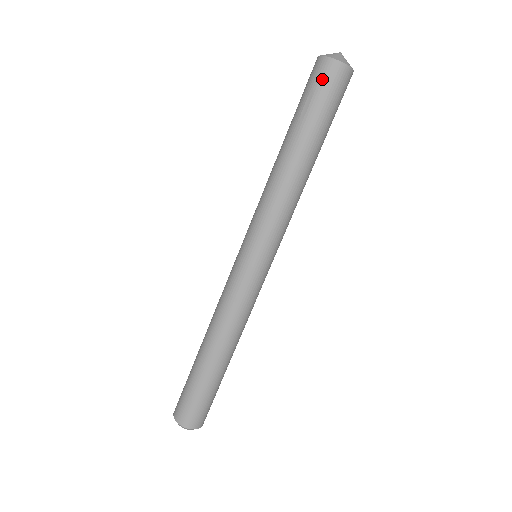
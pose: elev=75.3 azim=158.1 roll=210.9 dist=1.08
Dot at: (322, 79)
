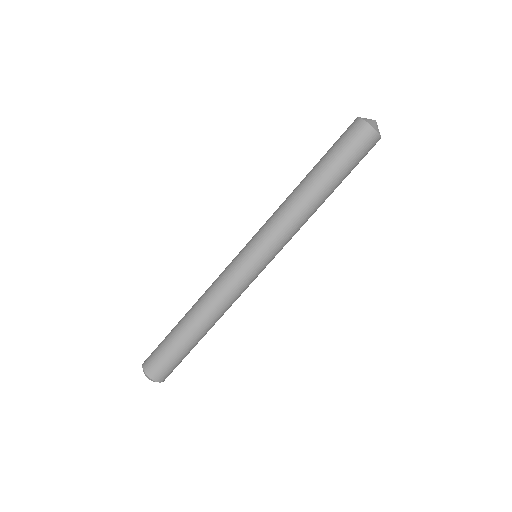
Dot at: (347, 131)
